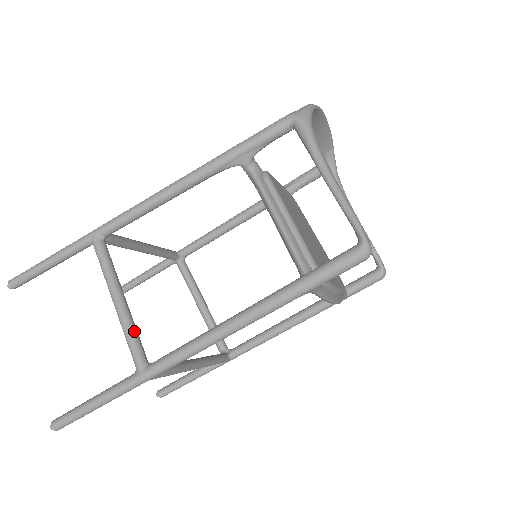
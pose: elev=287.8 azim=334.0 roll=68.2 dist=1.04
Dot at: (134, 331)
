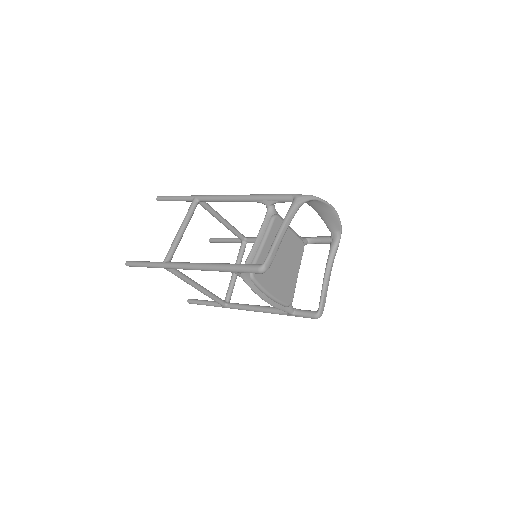
Dot at: (175, 246)
